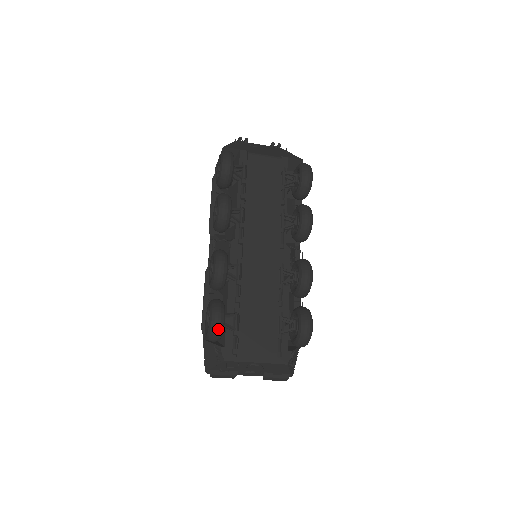
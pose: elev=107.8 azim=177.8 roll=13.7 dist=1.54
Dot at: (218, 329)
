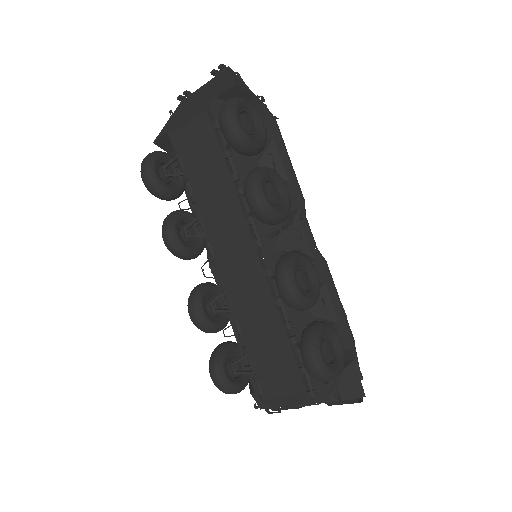
Dot at: (223, 389)
